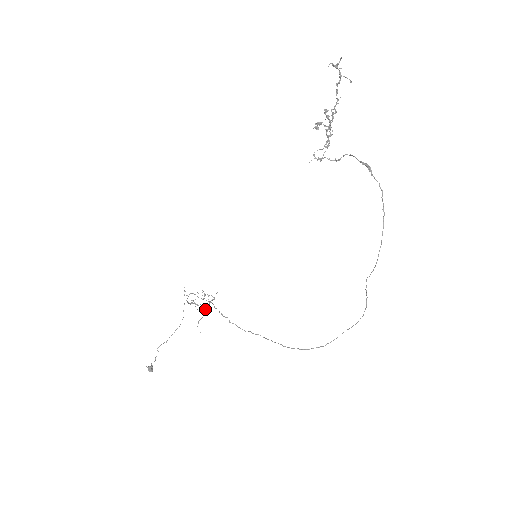
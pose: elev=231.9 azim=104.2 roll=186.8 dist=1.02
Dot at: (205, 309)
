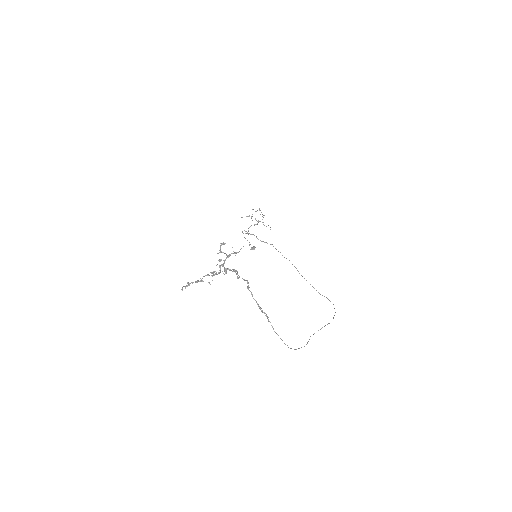
Dot at: occluded
